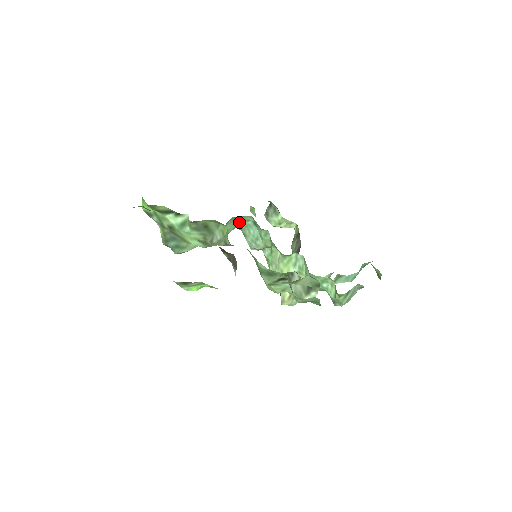
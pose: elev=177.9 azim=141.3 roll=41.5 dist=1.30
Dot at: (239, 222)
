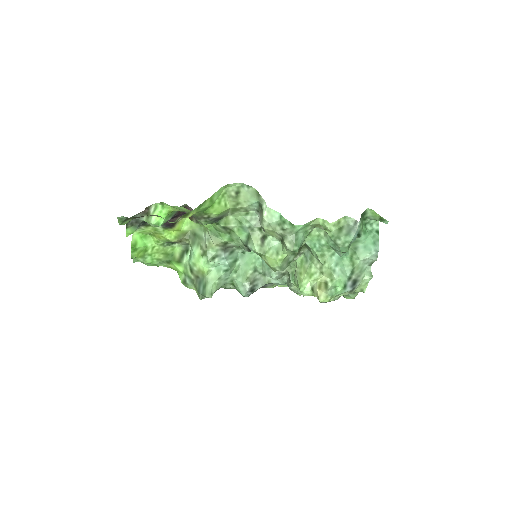
Dot at: (251, 262)
